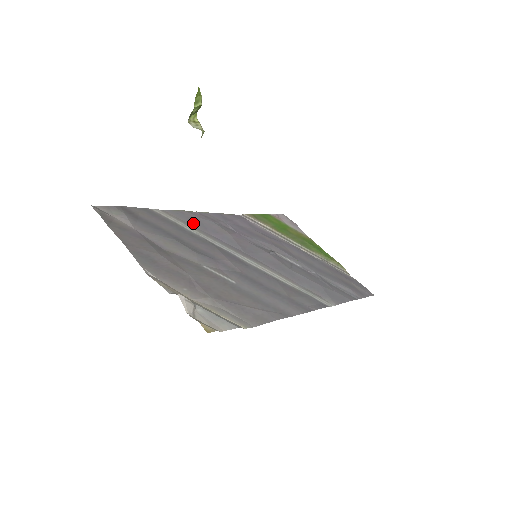
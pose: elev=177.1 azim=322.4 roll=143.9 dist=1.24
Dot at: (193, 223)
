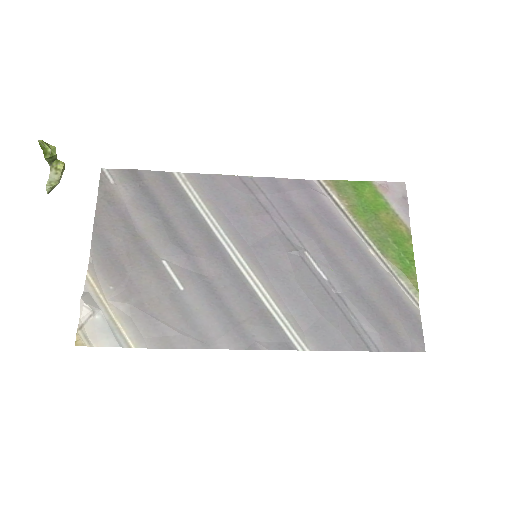
Dot at: (214, 195)
